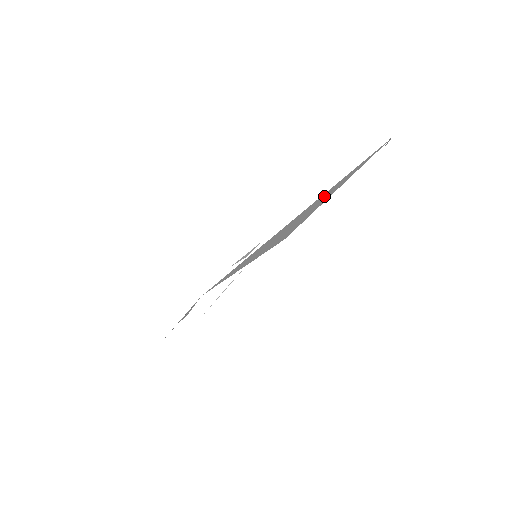
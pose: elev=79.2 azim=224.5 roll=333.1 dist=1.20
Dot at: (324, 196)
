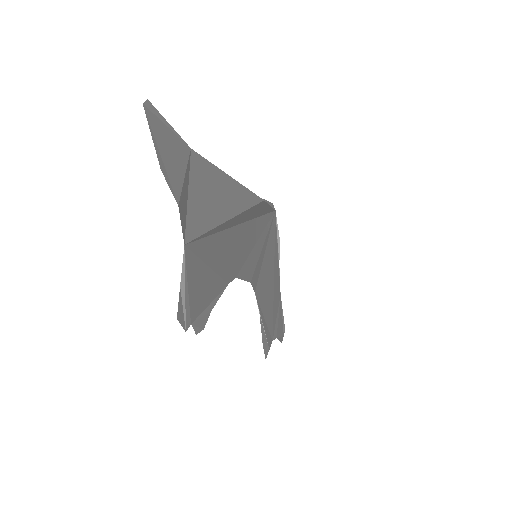
Dot at: (230, 224)
